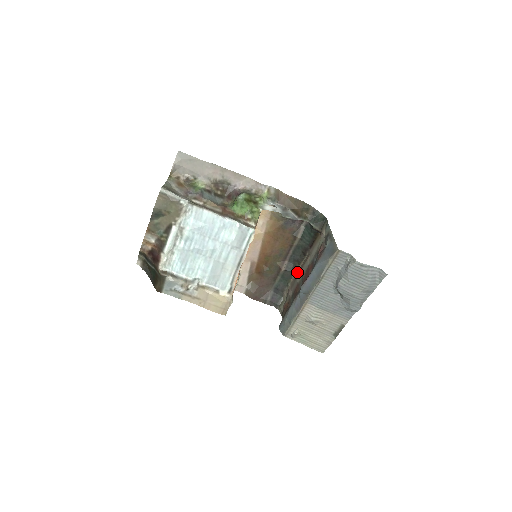
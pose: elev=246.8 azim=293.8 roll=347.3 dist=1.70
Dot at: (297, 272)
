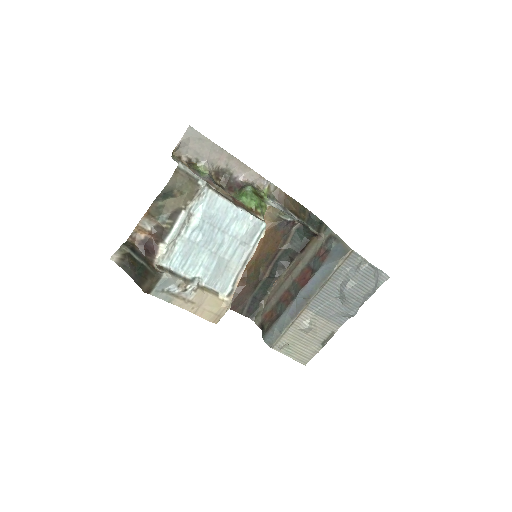
Dot at: (282, 278)
